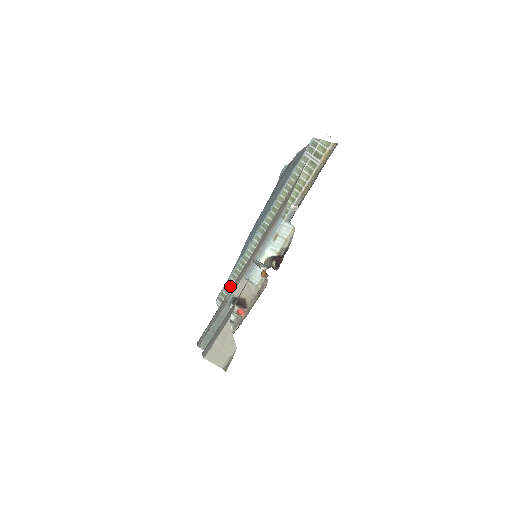
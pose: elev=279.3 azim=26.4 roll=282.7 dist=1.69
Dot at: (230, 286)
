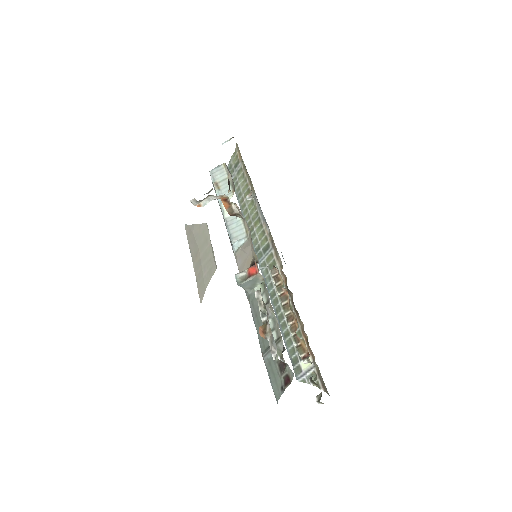
Dot at: (289, 340)
